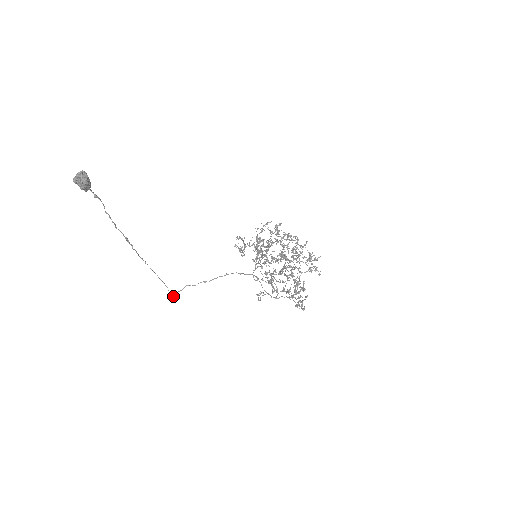
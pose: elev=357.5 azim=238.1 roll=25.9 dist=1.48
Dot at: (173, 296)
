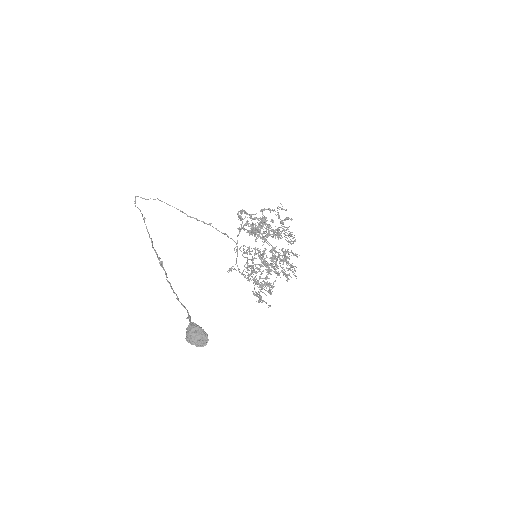
Dot at: (135, 201)
